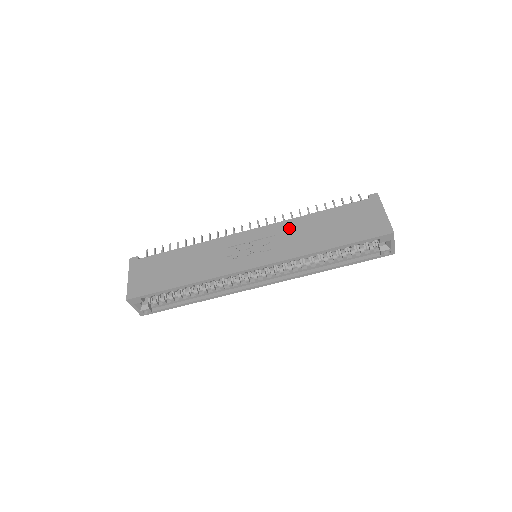
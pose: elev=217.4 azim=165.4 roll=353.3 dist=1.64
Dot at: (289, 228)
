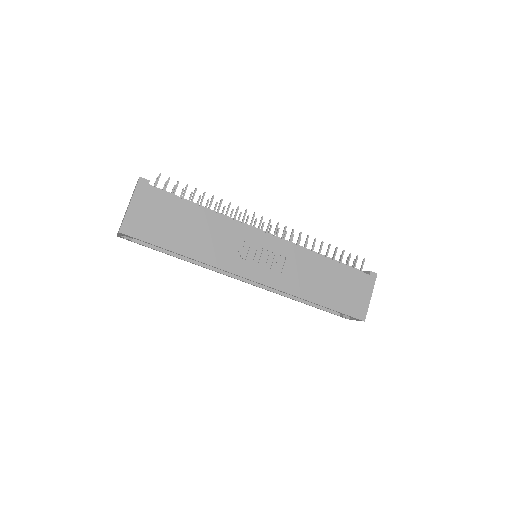
Dot at: (300, 259)
